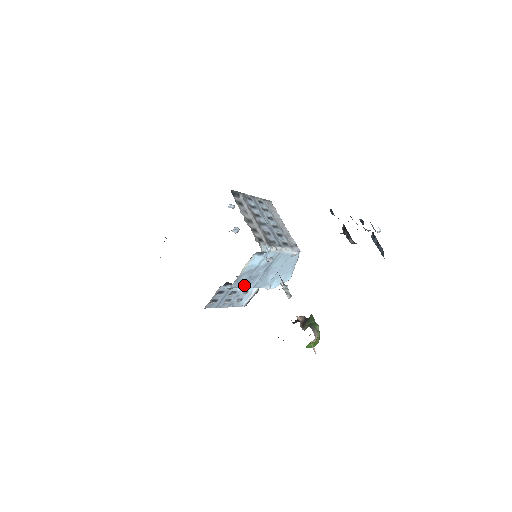
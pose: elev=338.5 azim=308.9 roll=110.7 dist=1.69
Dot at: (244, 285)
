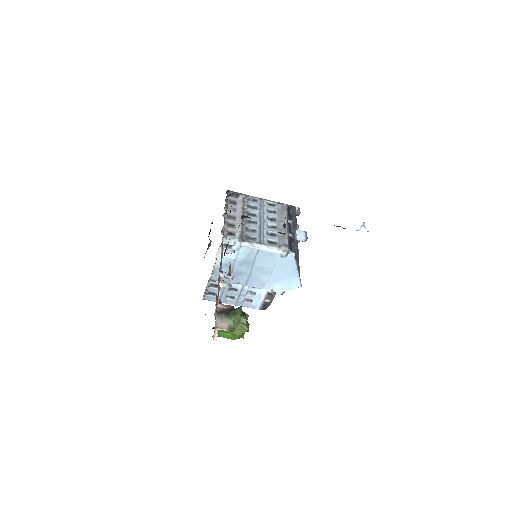
Dot at: (230, 280)
